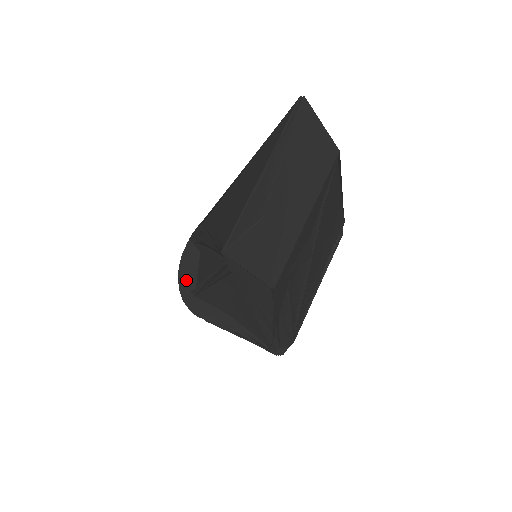
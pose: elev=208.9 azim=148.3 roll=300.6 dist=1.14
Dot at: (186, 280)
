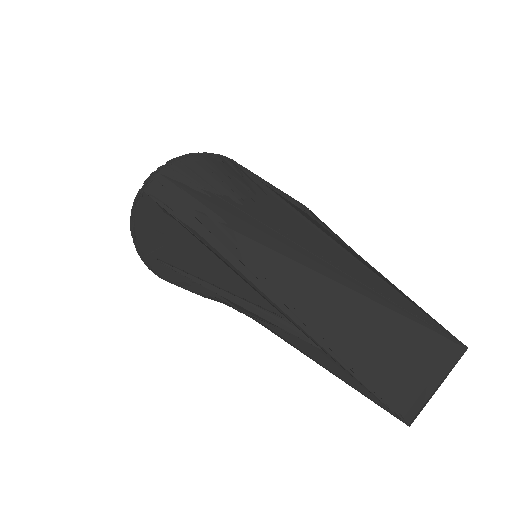
Dot at: (148, 243)
